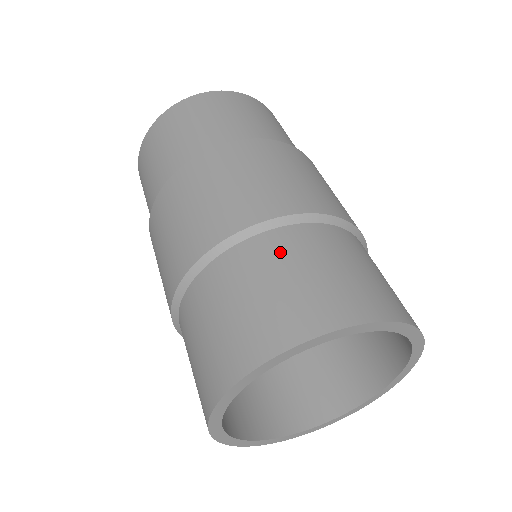
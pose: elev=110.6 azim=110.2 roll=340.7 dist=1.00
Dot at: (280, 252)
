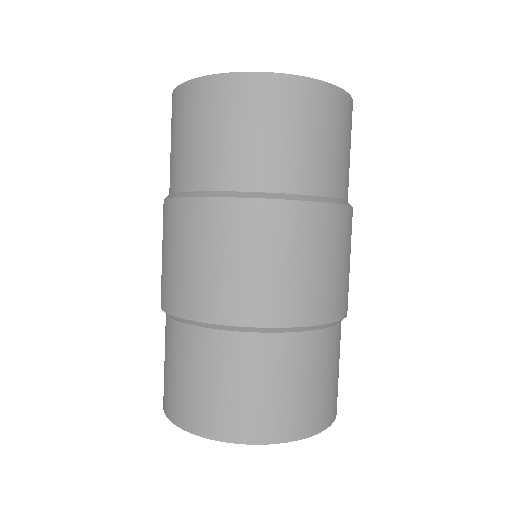
Dot at: (257, 360)
